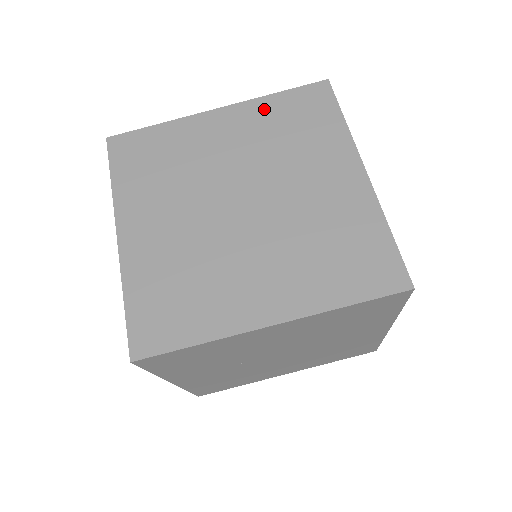
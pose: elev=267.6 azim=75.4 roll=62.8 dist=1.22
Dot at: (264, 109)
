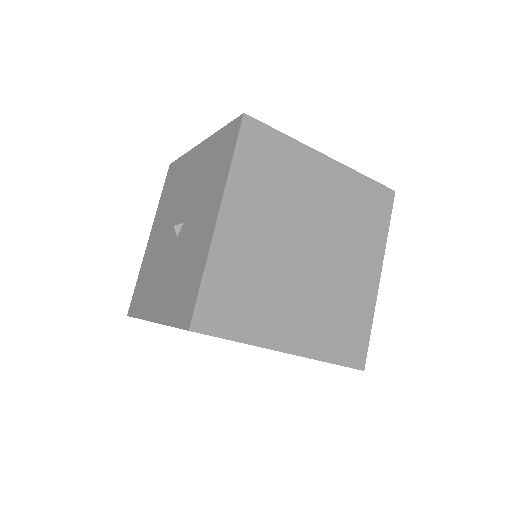
Dot at: (353, 183)
